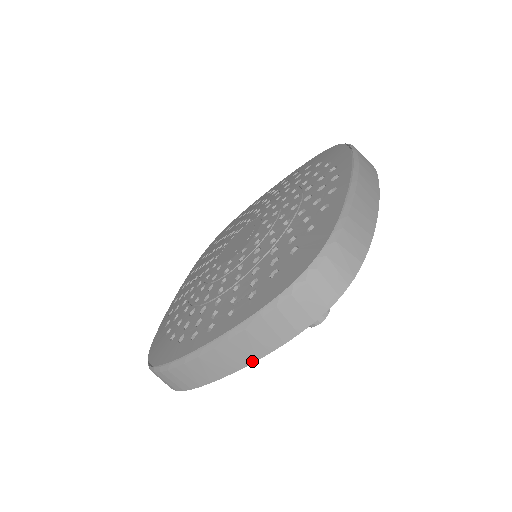
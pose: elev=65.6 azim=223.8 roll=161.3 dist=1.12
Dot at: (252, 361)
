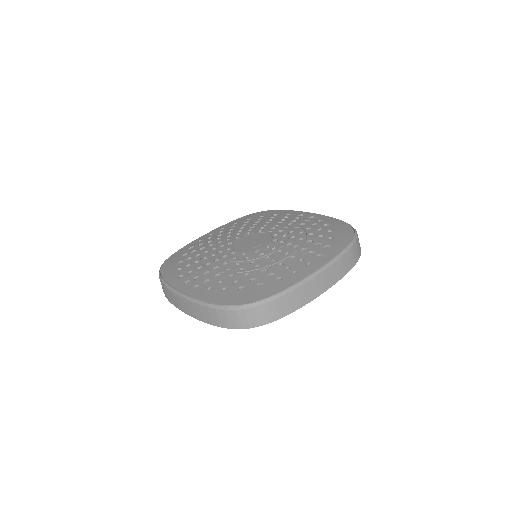
Dot at: (338, 280)
